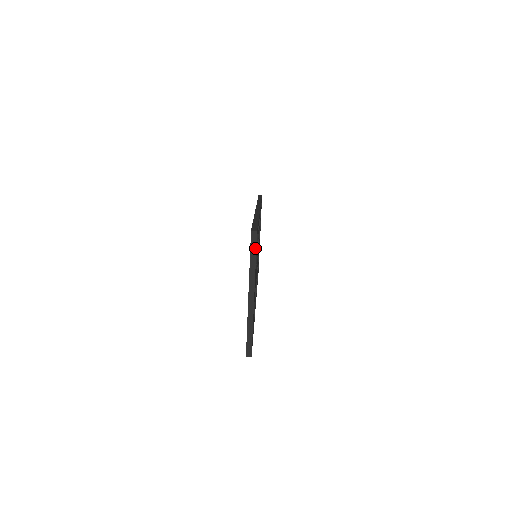
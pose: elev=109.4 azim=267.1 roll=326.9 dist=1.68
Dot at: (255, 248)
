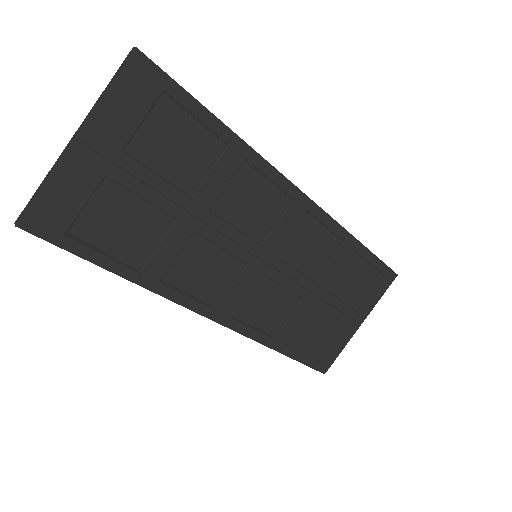
Dot at: (120, 70)
